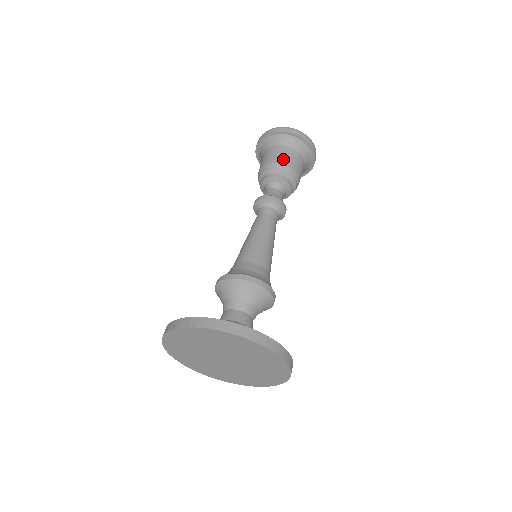
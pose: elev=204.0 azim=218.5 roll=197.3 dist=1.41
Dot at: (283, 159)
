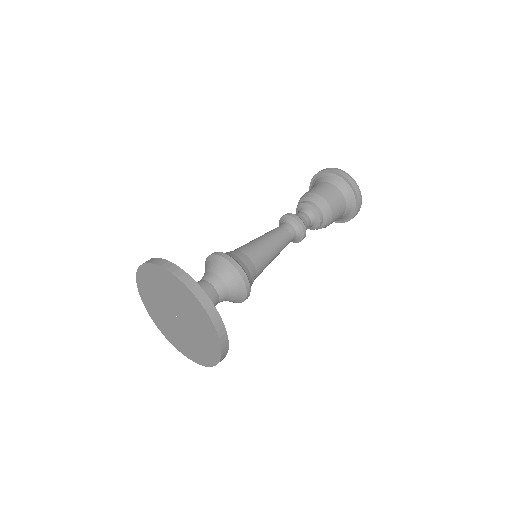
Dot at: occluded
